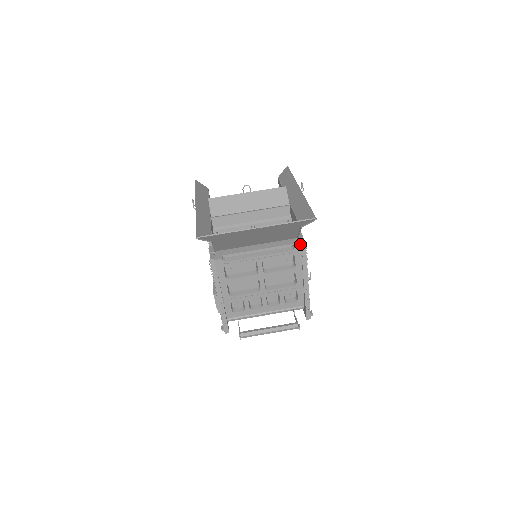
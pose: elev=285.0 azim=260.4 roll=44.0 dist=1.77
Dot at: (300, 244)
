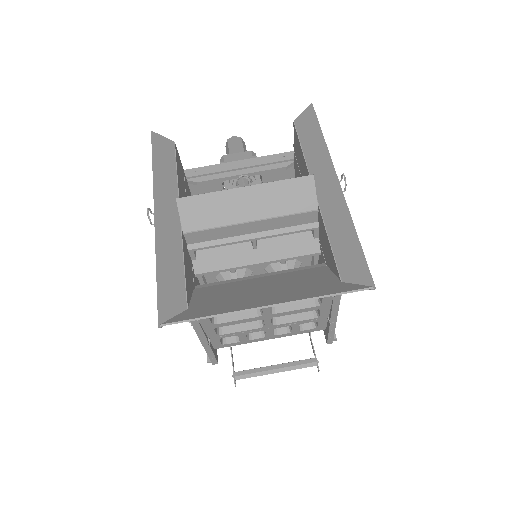
Dot at: occluded
